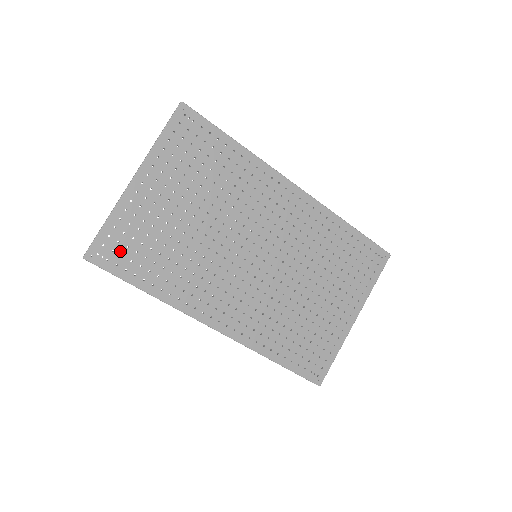
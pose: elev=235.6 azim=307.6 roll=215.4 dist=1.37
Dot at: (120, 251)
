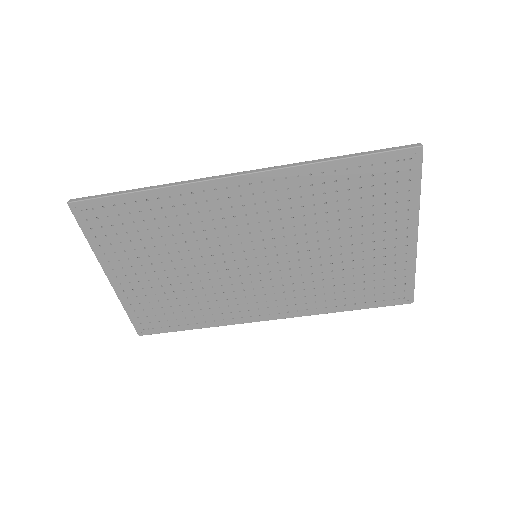
Dot at: (154, 320)
